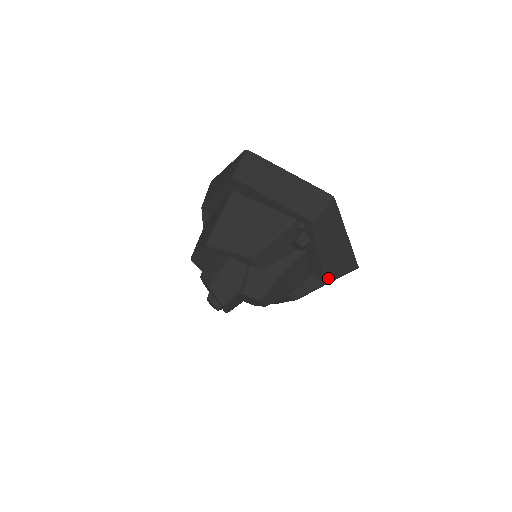
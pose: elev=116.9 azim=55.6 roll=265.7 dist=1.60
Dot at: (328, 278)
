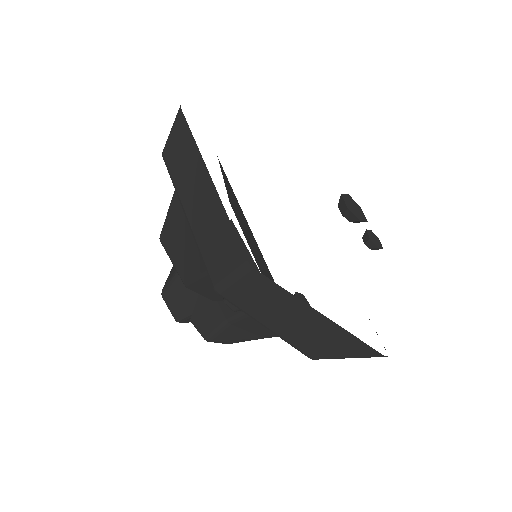
Dot at: (308, 355)
